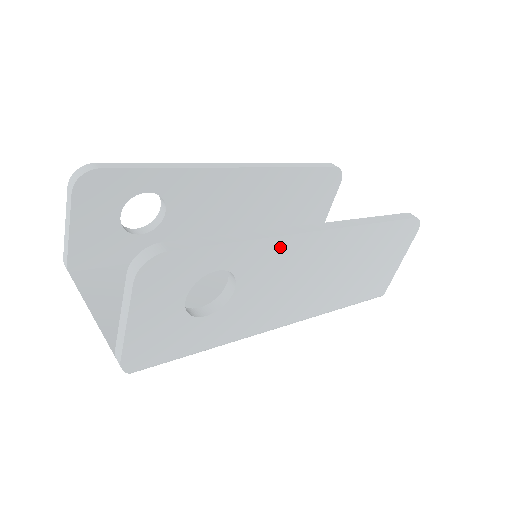
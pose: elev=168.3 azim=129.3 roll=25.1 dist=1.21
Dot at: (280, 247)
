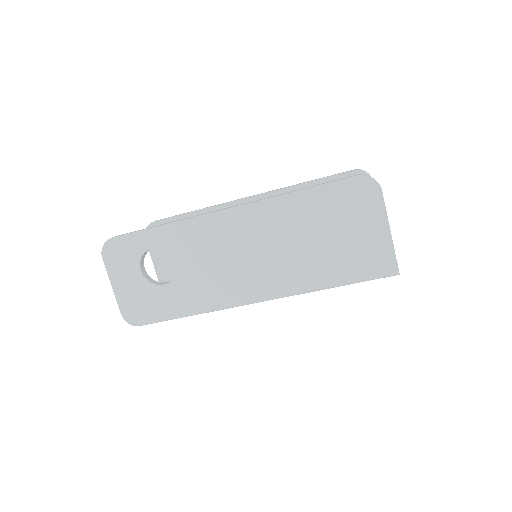
Dot at: (194, 227)
